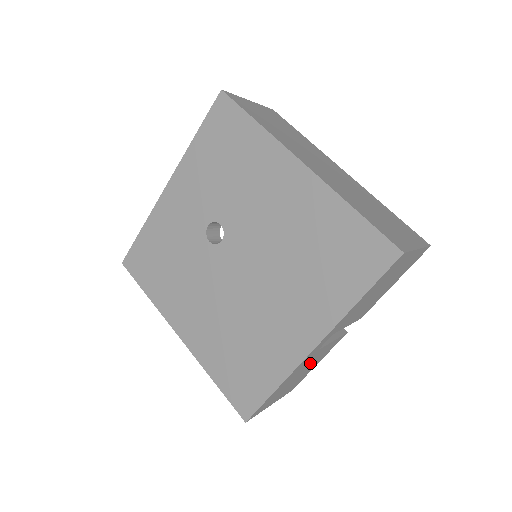
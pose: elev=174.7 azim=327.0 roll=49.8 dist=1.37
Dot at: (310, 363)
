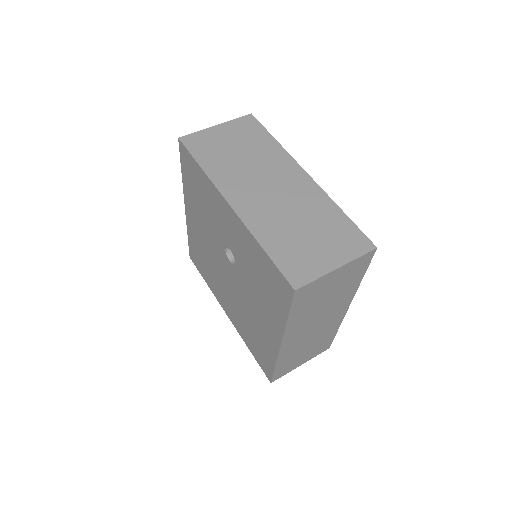
Dot at: occluded
